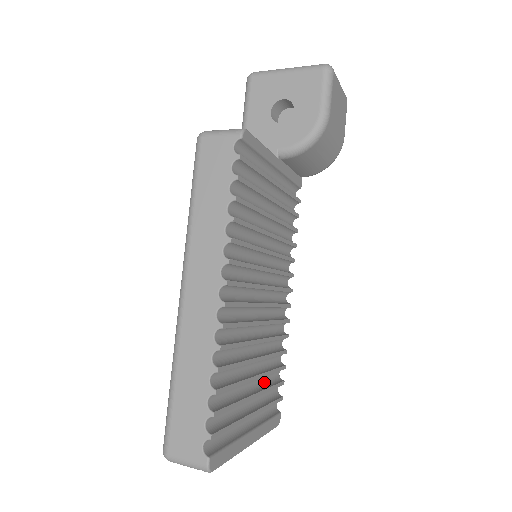
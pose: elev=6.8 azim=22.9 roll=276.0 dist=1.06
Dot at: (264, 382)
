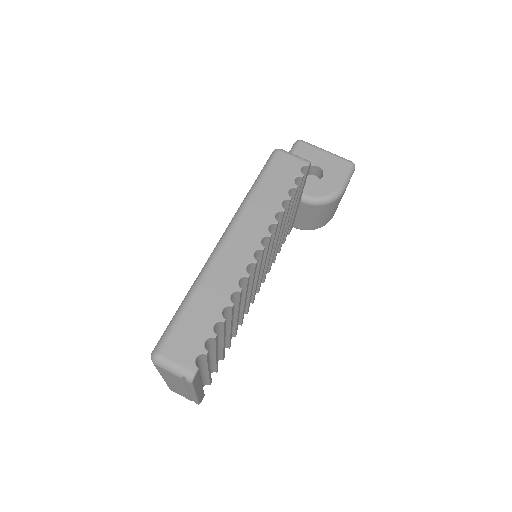
Dot at: occluded
